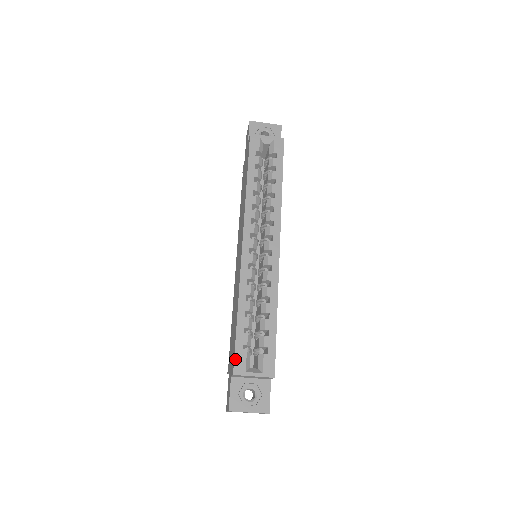
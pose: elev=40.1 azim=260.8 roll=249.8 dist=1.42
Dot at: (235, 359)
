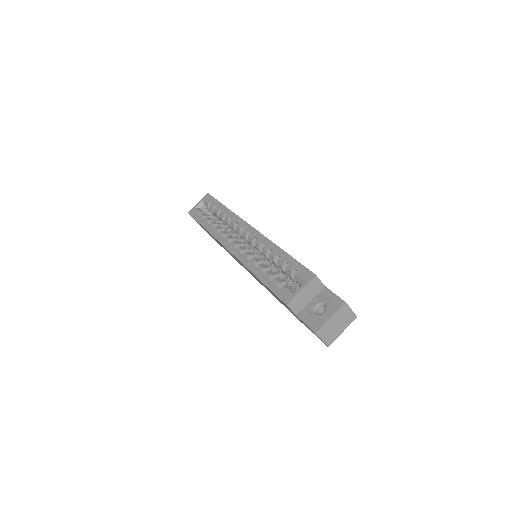
Dot at: (279, 297)
